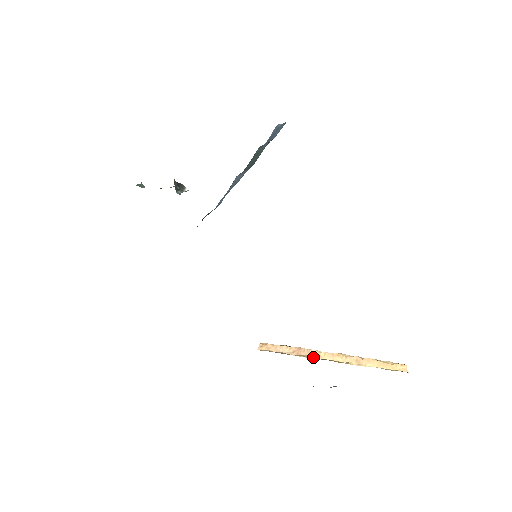
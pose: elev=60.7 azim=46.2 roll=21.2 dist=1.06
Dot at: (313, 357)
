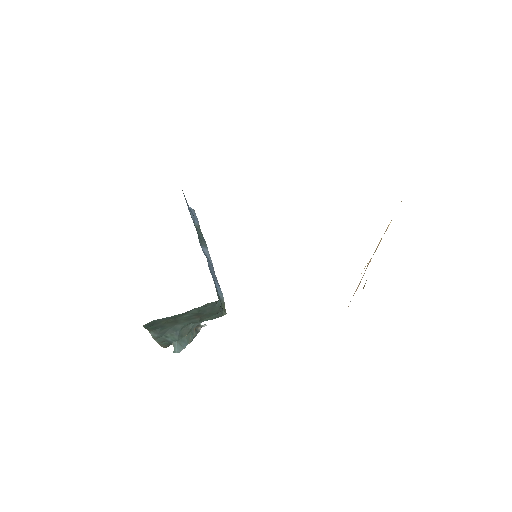
Dot at: occluded
